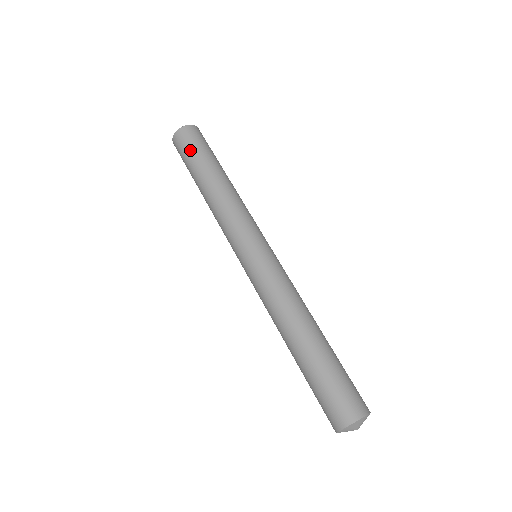
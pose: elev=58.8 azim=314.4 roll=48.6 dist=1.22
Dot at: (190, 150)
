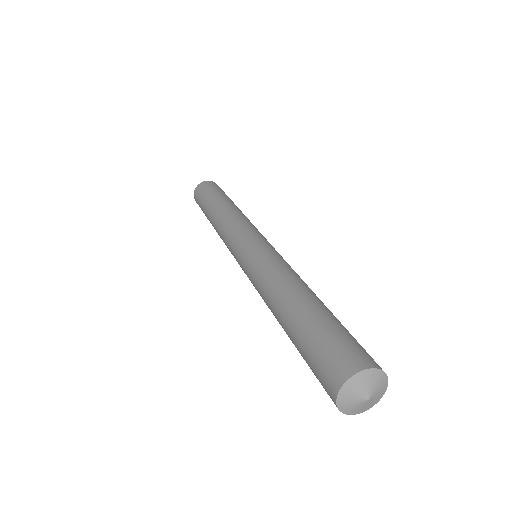
Dot at: (211, 190)
